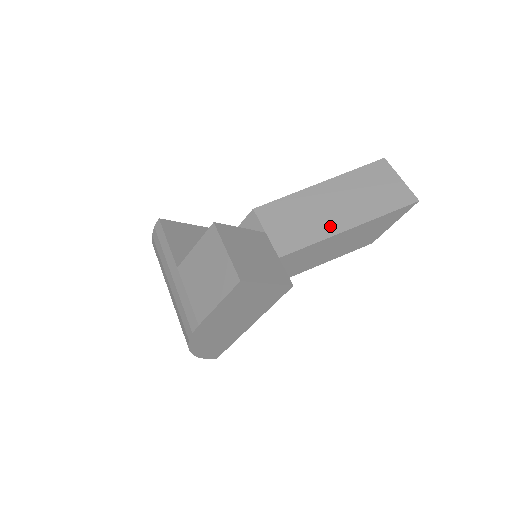
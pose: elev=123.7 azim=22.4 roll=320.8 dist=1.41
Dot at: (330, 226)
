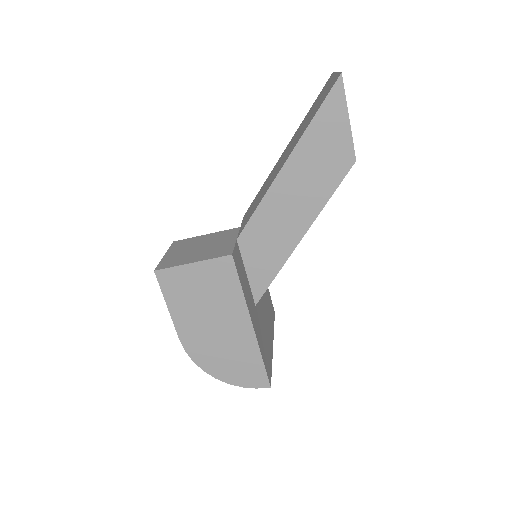
Dot at: (274, 177)
